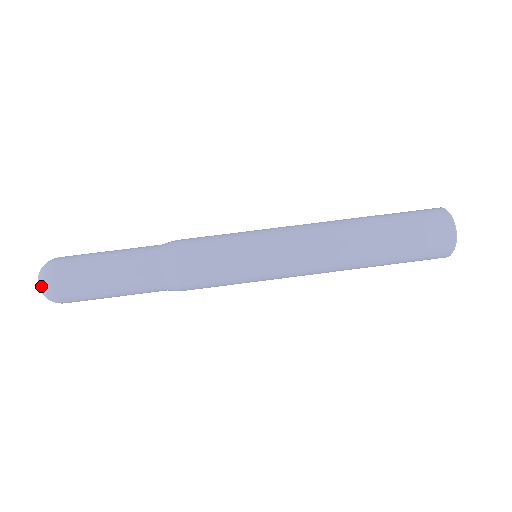
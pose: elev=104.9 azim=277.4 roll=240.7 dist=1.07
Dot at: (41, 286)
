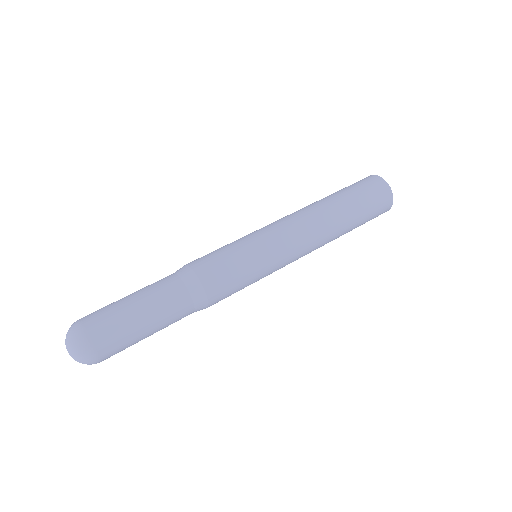
Dot at: (78, 352)
